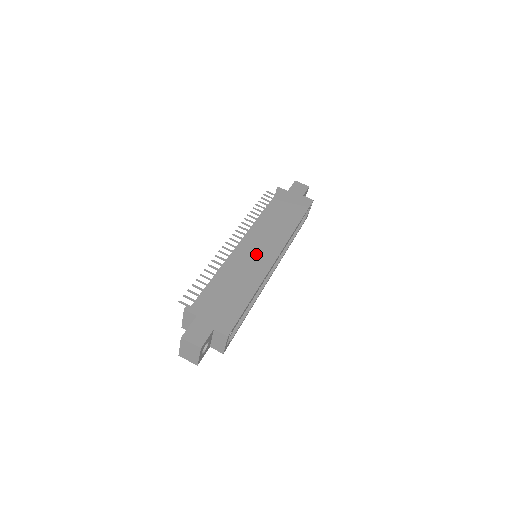
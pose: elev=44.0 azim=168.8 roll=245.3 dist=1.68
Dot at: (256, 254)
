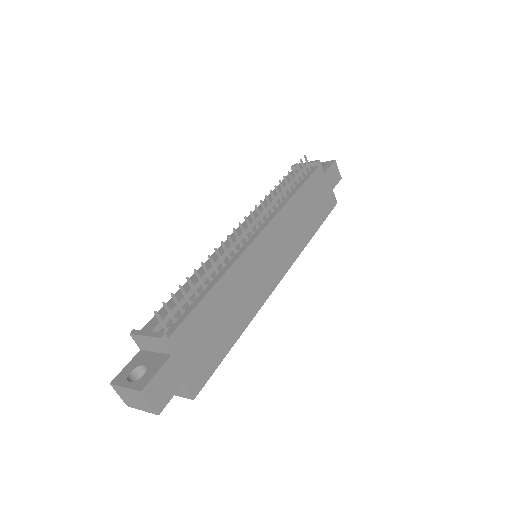
Dot at: (265, 266)
